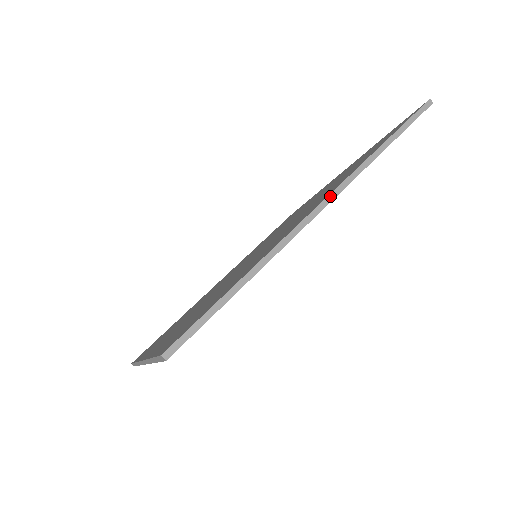
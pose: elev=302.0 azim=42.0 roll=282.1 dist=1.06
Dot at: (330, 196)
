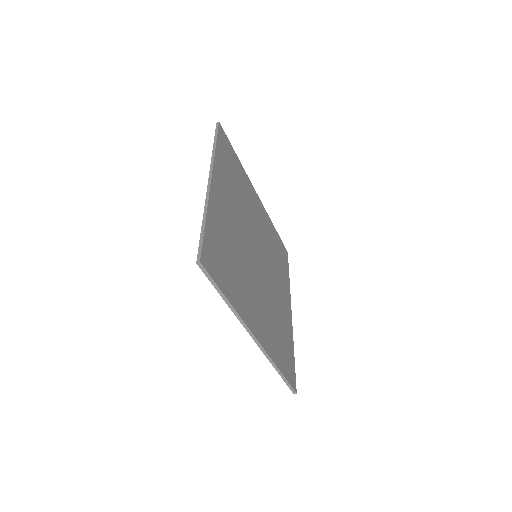
Dot at: (210, 175)
